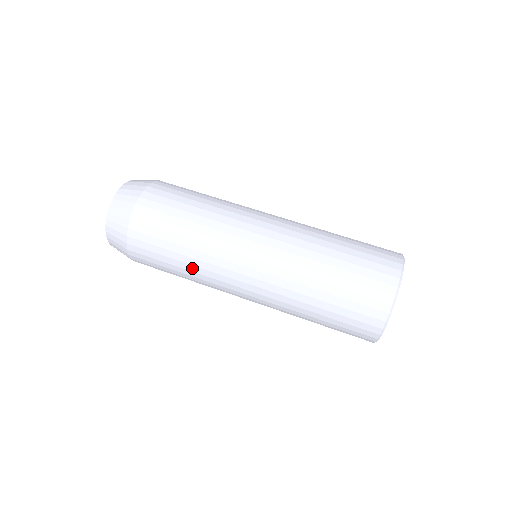
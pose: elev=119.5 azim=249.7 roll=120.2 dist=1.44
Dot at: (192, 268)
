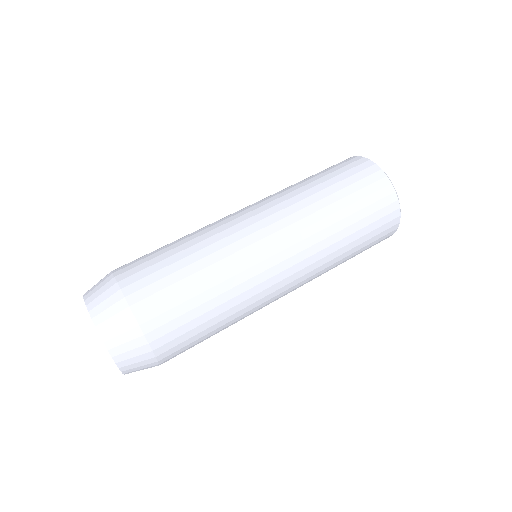
Dot at: occluded
